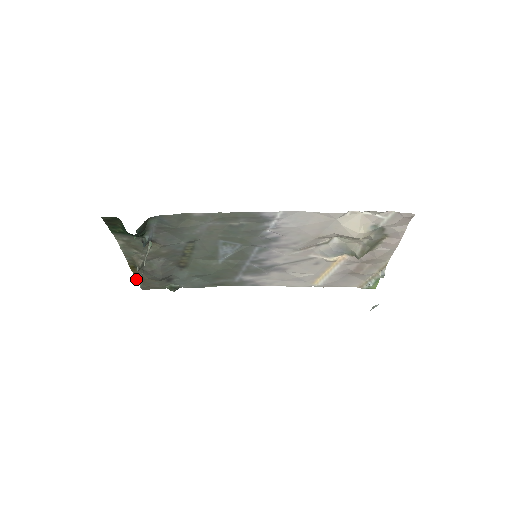
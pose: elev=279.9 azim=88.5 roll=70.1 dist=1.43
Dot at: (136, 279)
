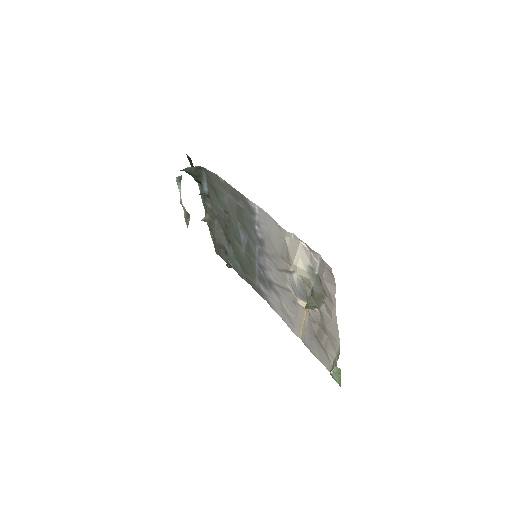
Dot at: (211, 237)
